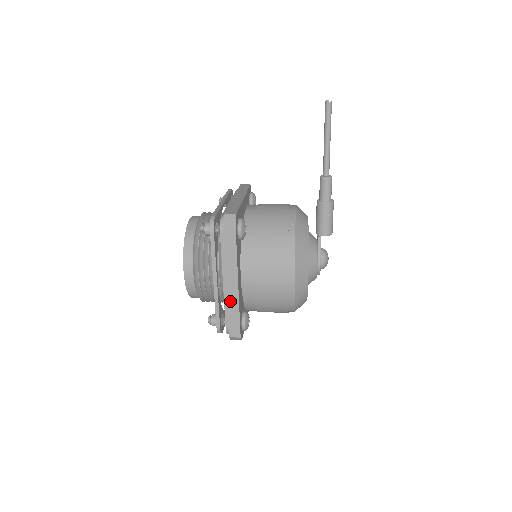
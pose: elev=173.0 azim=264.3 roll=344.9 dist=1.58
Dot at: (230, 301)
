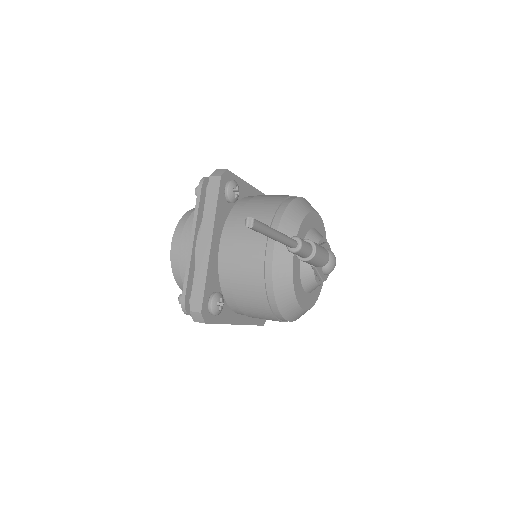
Dot at: occluded
